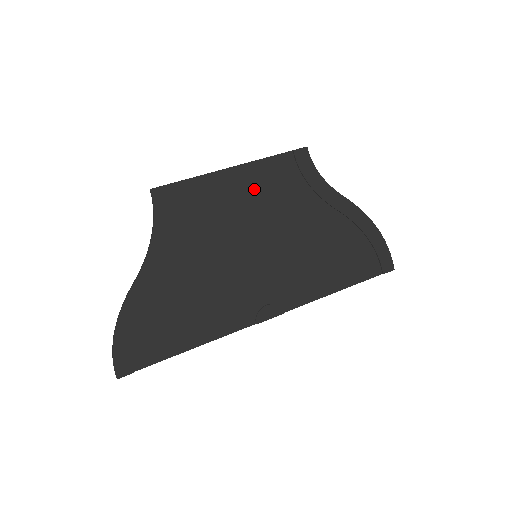
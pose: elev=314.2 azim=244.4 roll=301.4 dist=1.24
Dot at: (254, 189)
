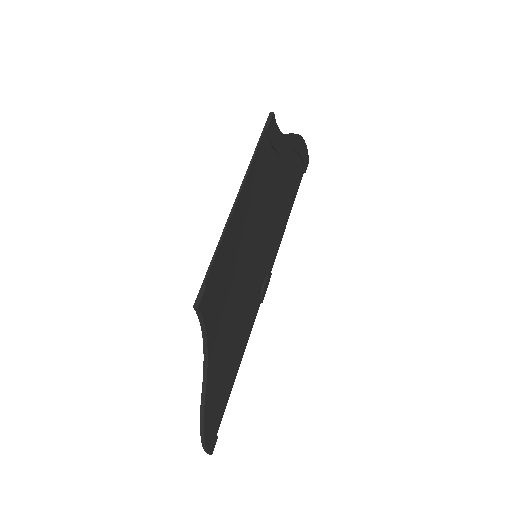
Dot at: (250, 202)
